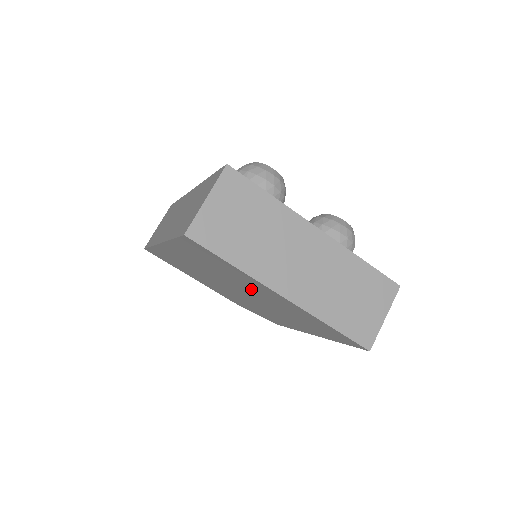
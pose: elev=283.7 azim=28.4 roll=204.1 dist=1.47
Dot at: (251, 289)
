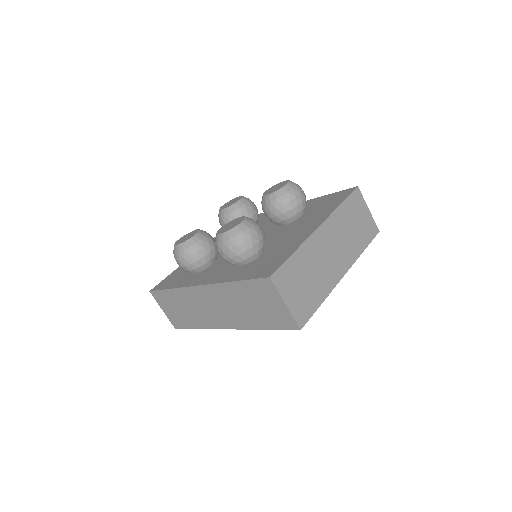
Dot at: occluded
